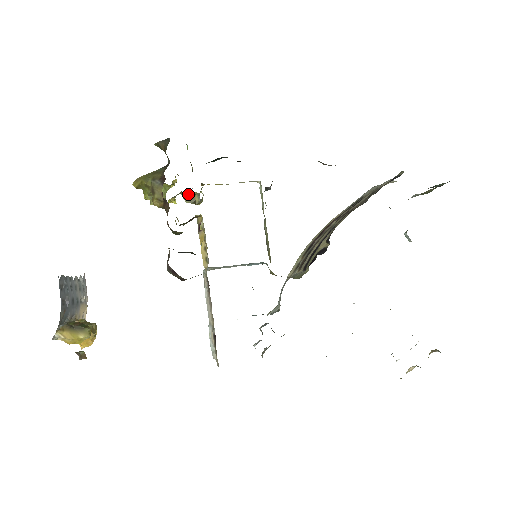
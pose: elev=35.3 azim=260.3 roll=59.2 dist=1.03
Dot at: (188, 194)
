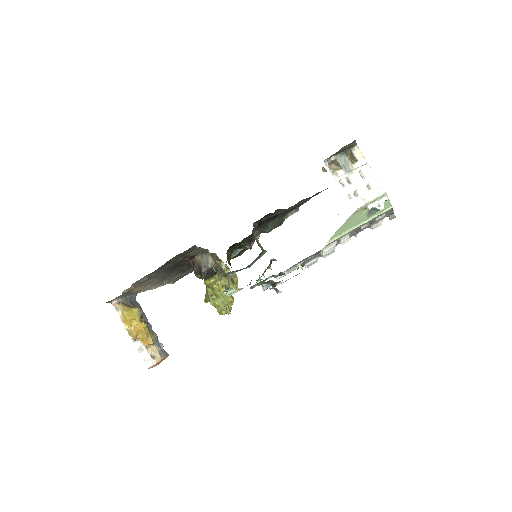
Dot at: (225, 275)
